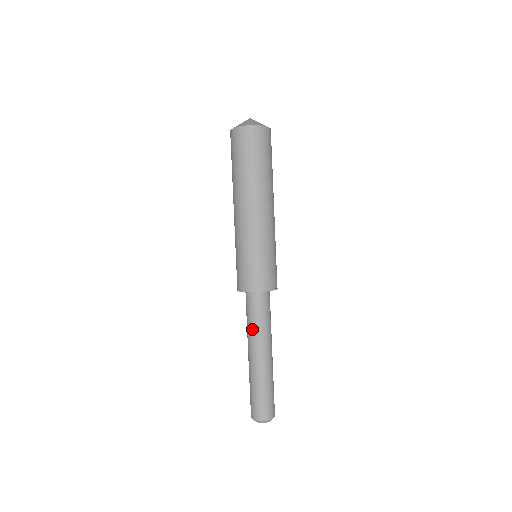
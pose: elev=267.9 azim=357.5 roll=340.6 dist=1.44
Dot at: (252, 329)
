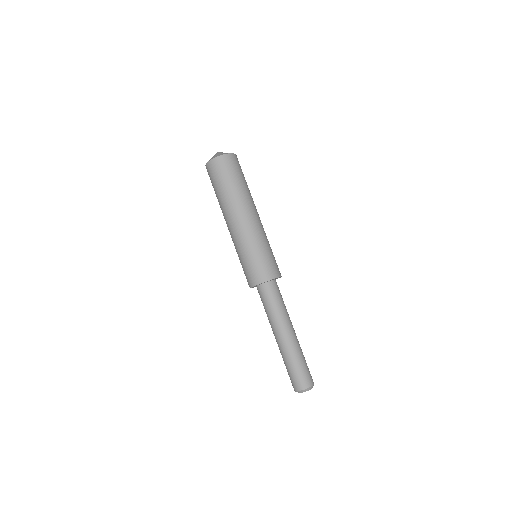
Dot at: (267, 316)
